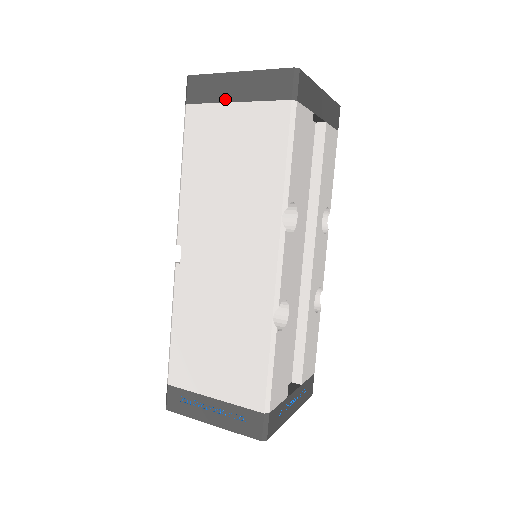
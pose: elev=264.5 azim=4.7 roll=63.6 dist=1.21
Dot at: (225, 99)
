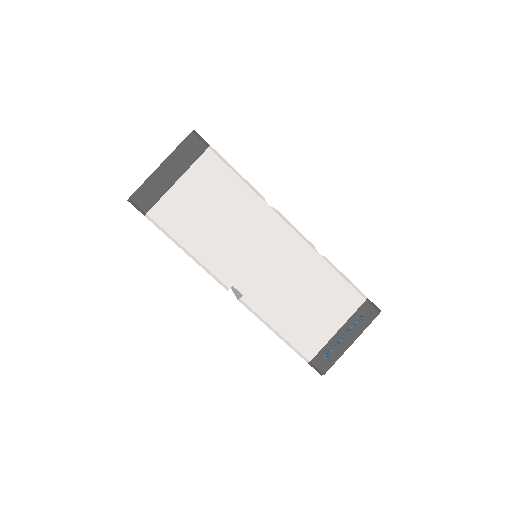
Dot at: (169, 185)
